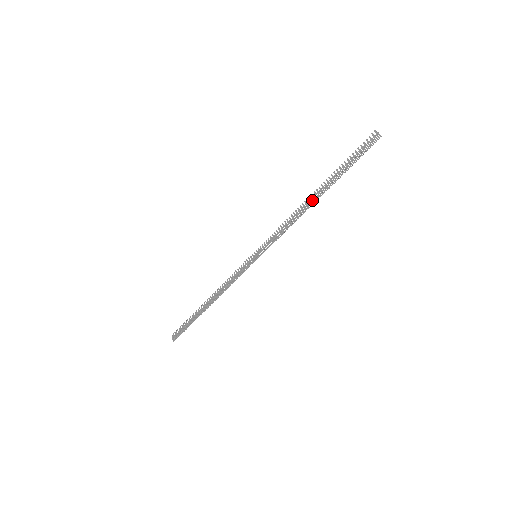
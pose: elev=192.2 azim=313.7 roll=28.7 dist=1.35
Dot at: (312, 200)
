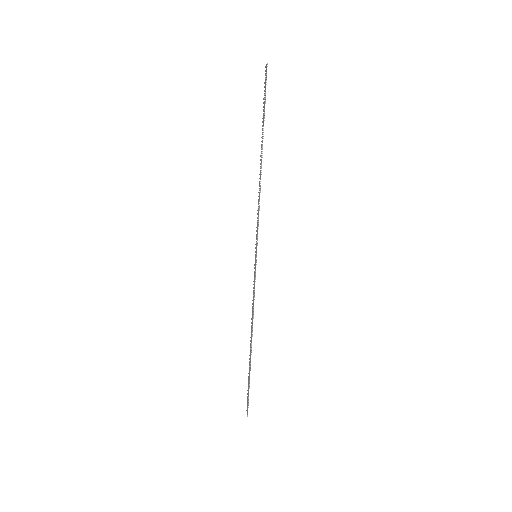
Dot at: (260, 163)
